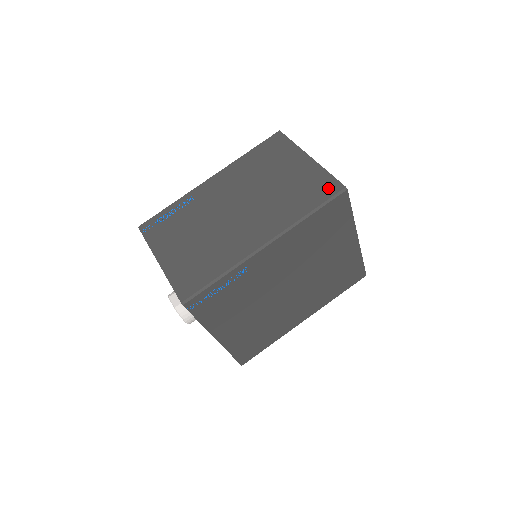
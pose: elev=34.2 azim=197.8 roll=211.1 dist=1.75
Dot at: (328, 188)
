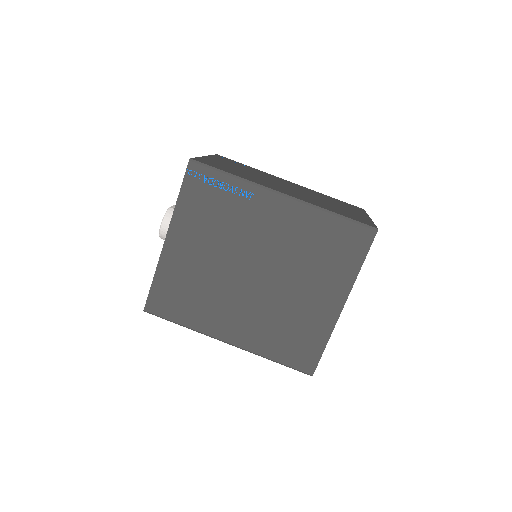
Dot at: (364, 221)
